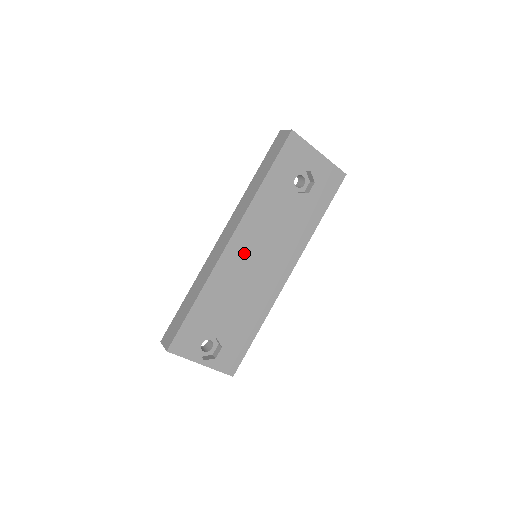
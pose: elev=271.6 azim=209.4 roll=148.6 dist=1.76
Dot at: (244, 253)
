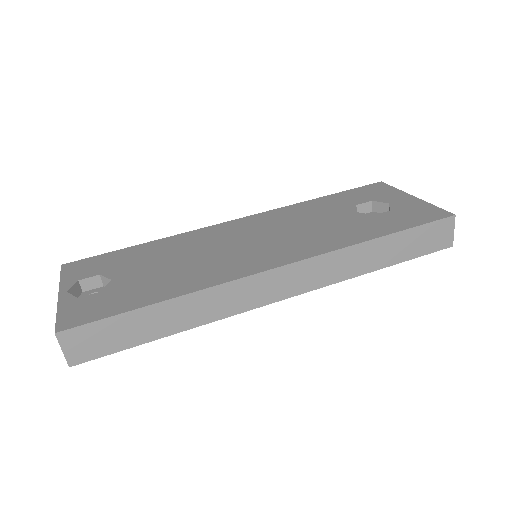
Dot at: (239, 231)
